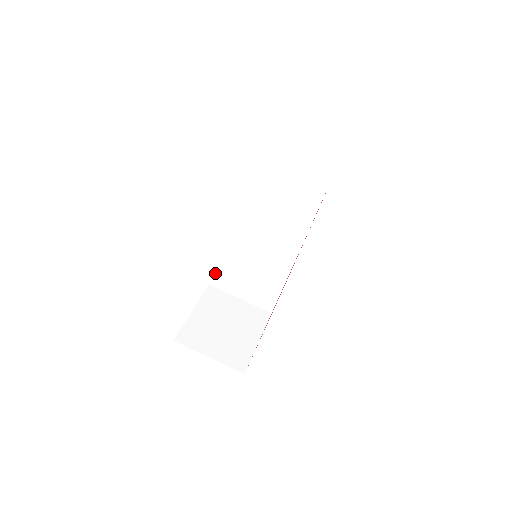
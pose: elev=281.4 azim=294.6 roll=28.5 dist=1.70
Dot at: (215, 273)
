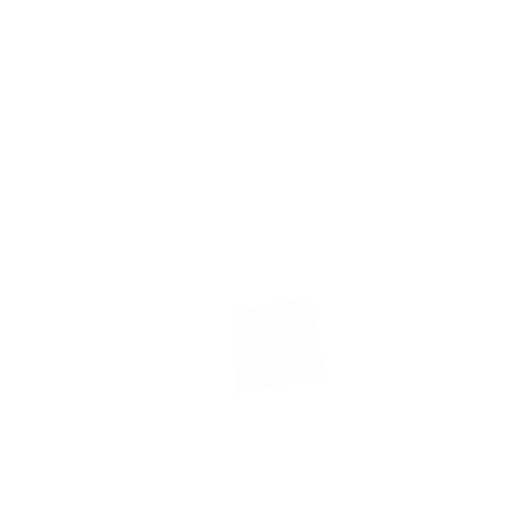
Dot at: (229, 298)
